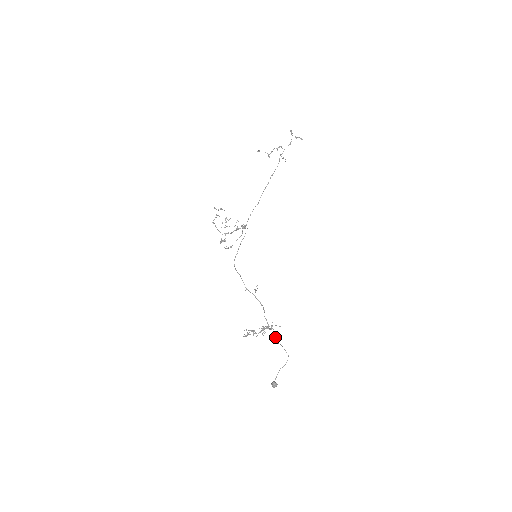
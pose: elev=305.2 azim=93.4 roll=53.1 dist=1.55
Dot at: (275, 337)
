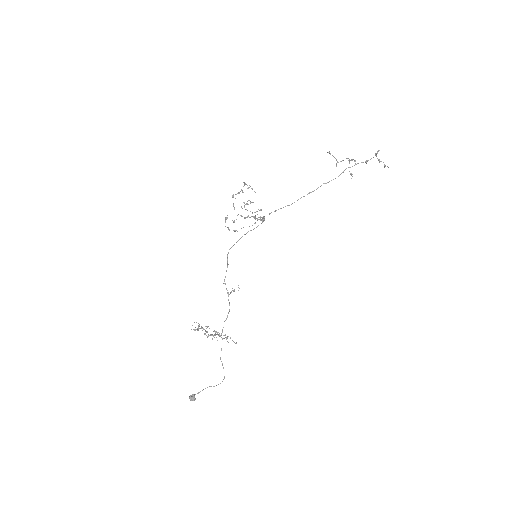
Dot at: (221, 350)
